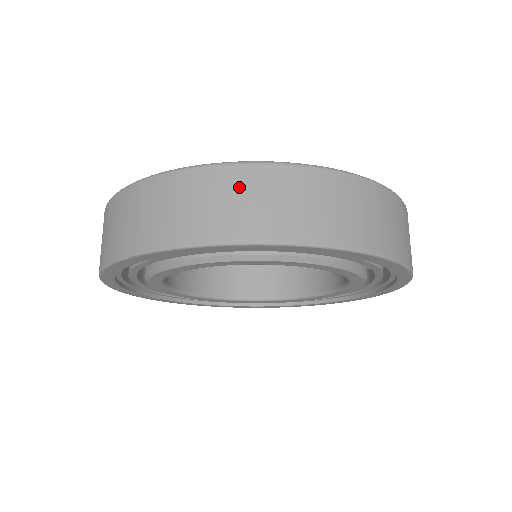
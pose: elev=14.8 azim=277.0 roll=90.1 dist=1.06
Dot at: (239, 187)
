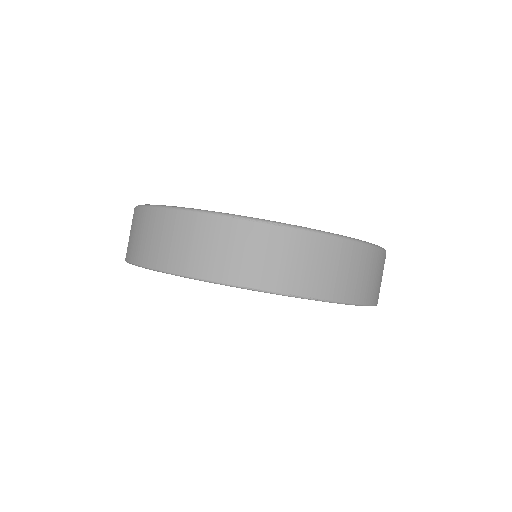
Dot at: (221, 236)
